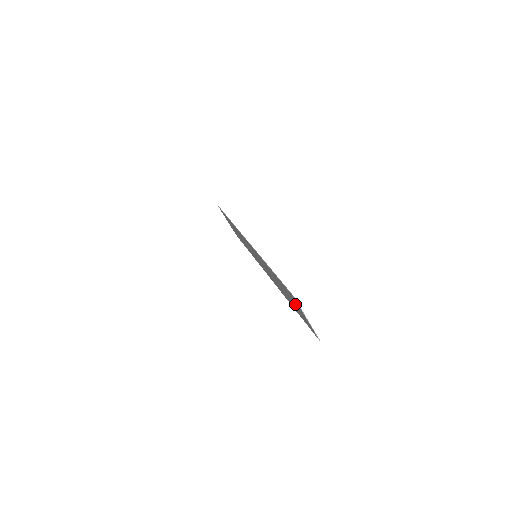
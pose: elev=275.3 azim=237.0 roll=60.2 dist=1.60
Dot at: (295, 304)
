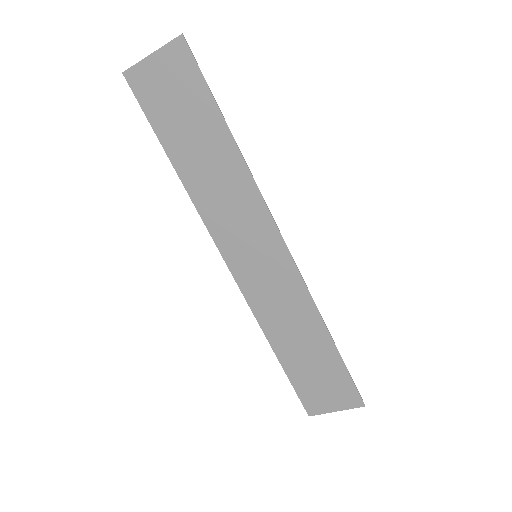
Dot at: (163, 90)
